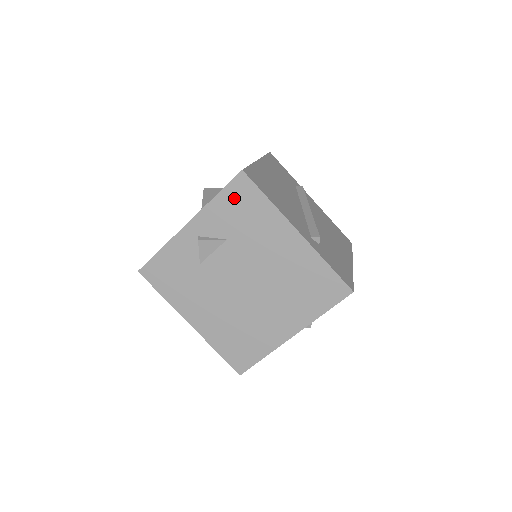
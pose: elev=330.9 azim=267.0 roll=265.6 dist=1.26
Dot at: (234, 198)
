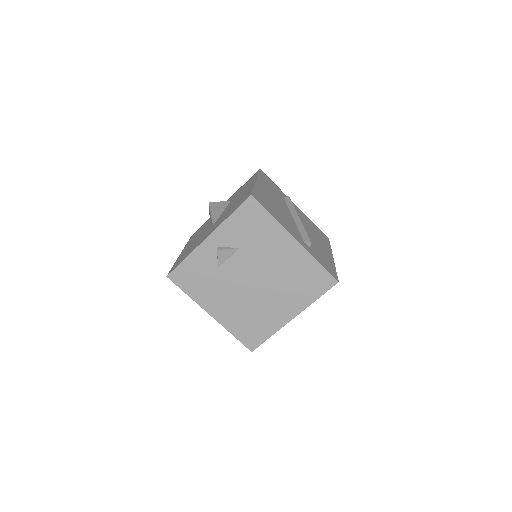
Dot at: (245, 216)
